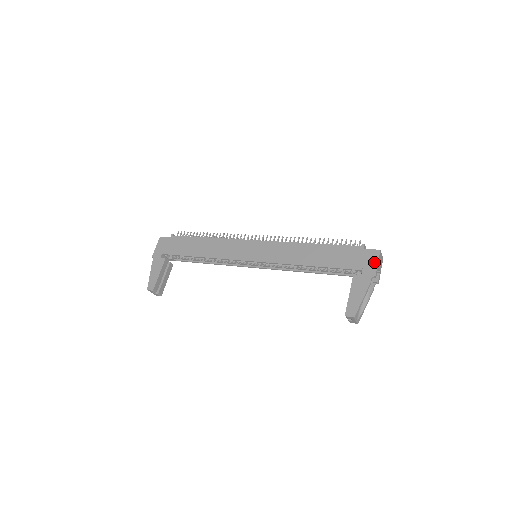
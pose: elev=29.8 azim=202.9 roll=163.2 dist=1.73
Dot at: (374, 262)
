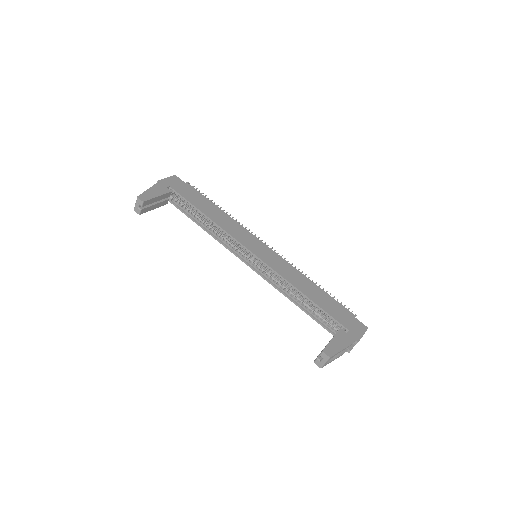
Dot at: (361, 332)
